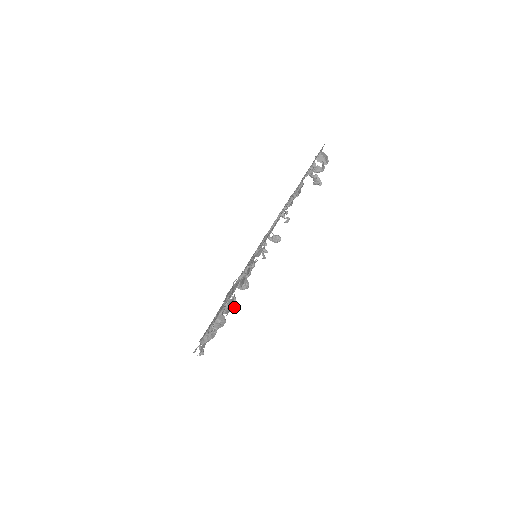
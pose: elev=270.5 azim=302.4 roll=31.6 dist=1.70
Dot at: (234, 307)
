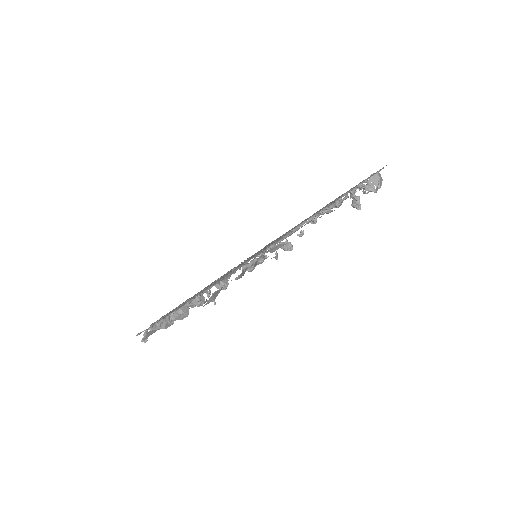
Dot at: (203, 303)
